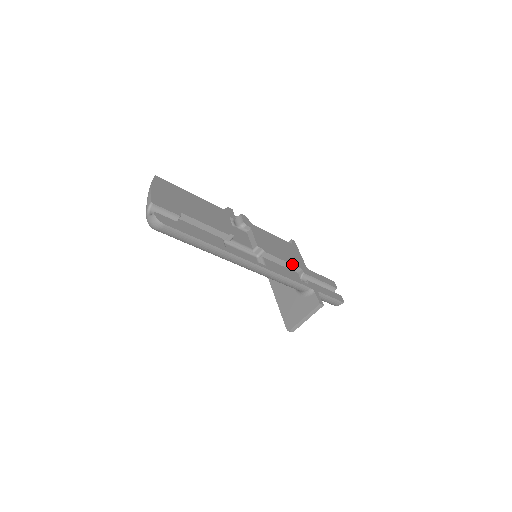
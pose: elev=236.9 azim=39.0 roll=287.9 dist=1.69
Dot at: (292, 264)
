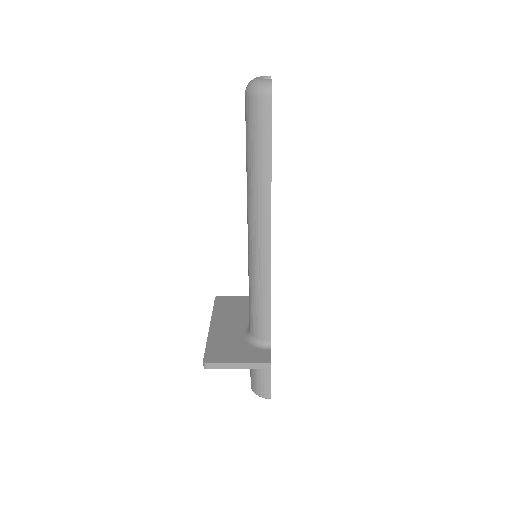
Dot at: occluded
